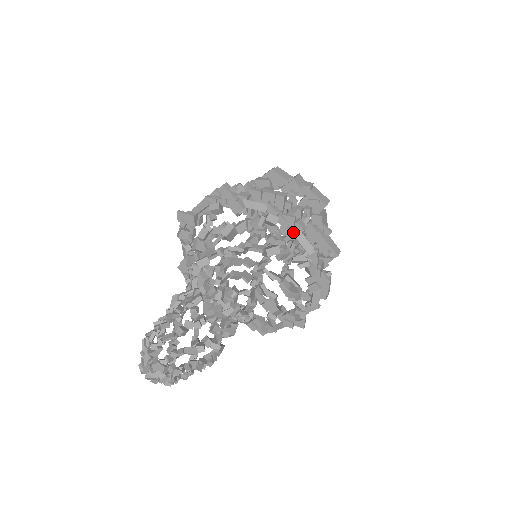
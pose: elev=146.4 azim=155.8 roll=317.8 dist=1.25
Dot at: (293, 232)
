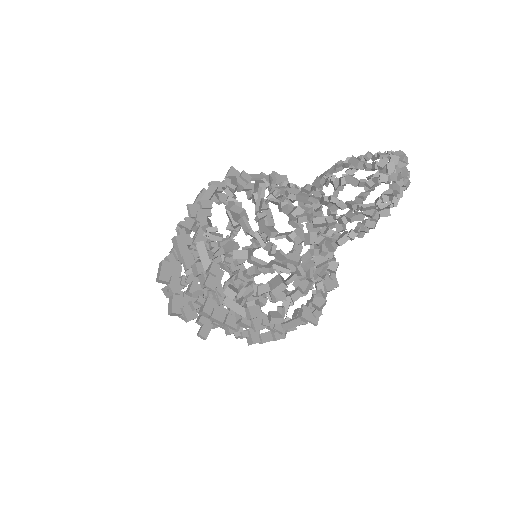
Dot at: occluded
